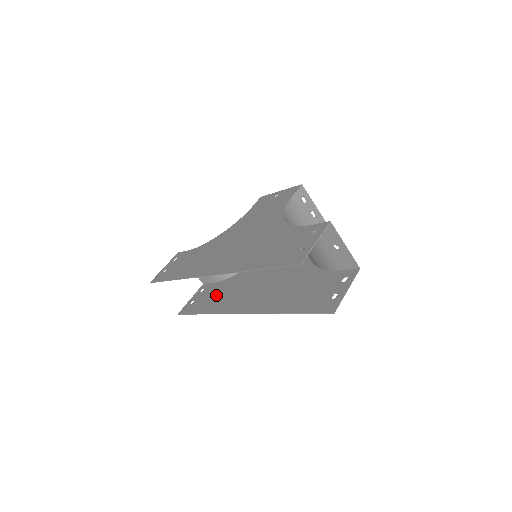
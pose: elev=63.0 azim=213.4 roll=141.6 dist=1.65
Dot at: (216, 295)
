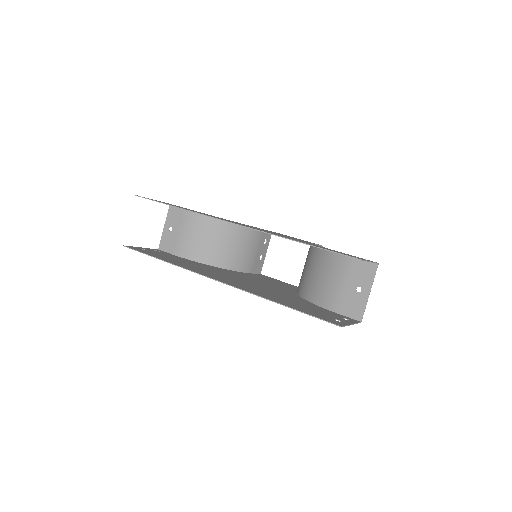
Dot at: (179, 260)
